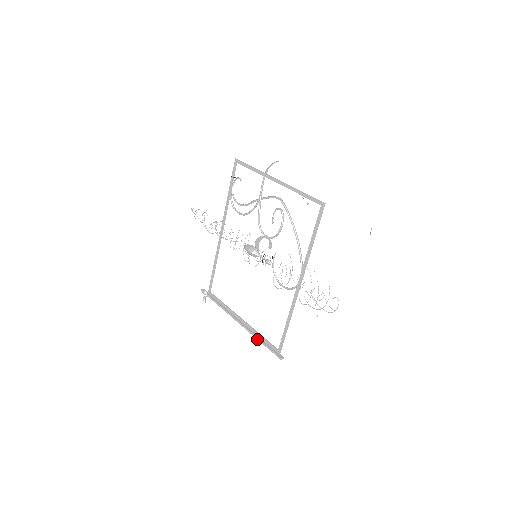
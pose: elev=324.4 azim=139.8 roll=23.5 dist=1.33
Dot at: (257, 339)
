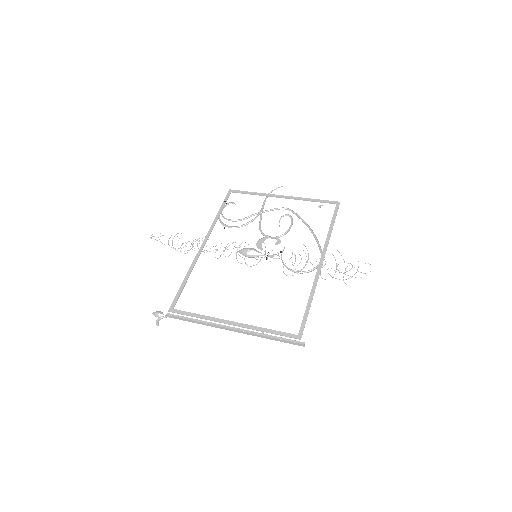
Dot at: (261, 335)
